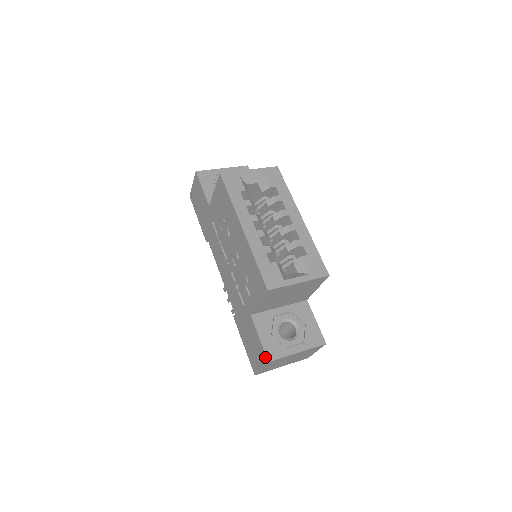
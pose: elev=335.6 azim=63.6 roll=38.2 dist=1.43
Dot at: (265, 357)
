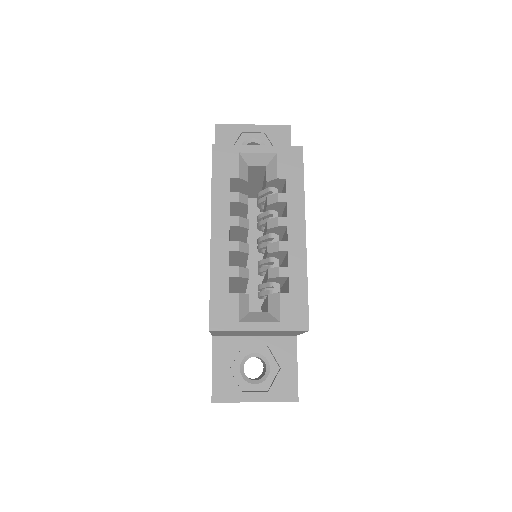
Dot at: occluded
